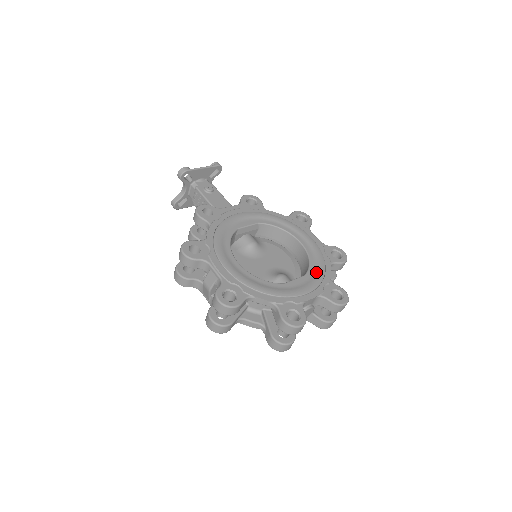
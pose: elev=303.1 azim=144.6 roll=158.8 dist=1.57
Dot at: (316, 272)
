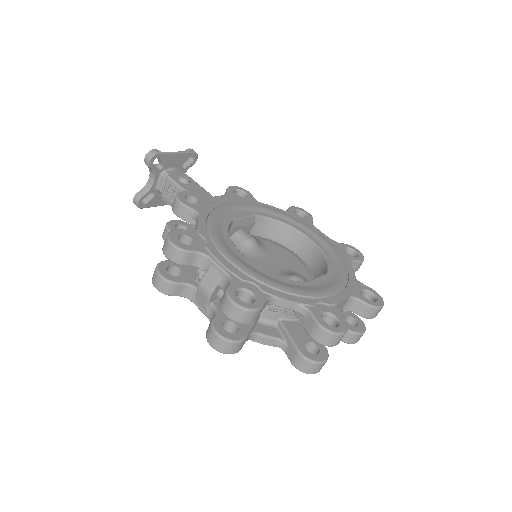
Dot at: (338, 270)
